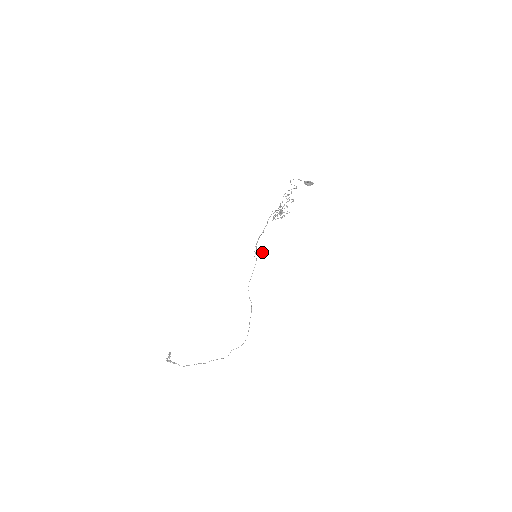
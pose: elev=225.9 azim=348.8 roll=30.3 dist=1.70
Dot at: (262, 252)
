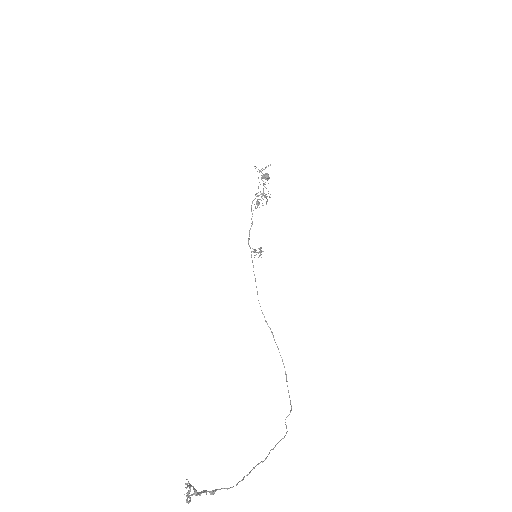
Dot at: (260, 251)
